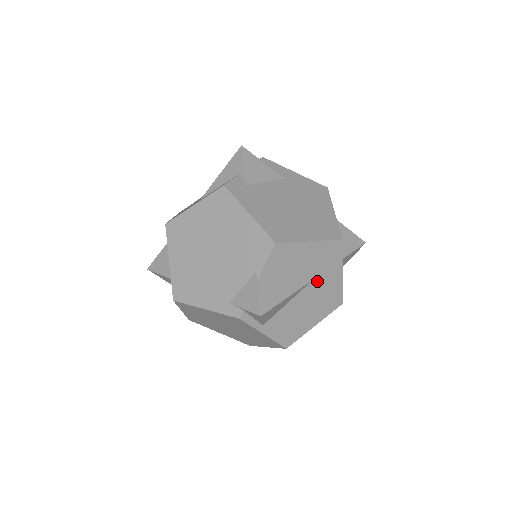
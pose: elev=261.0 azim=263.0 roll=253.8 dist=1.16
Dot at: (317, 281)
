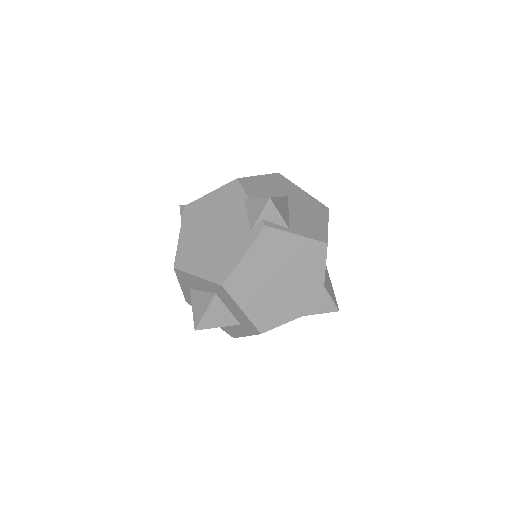
Dot at: (292, 197)
